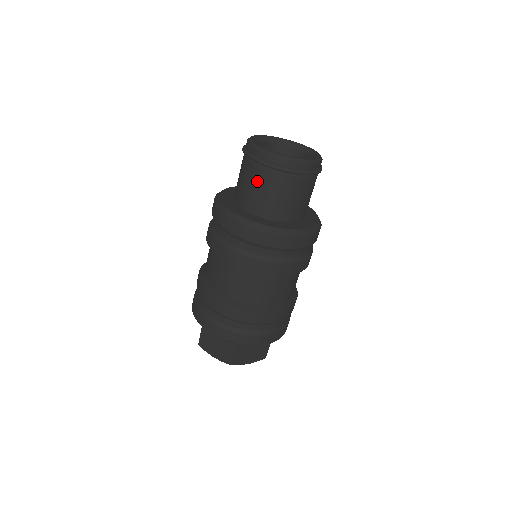
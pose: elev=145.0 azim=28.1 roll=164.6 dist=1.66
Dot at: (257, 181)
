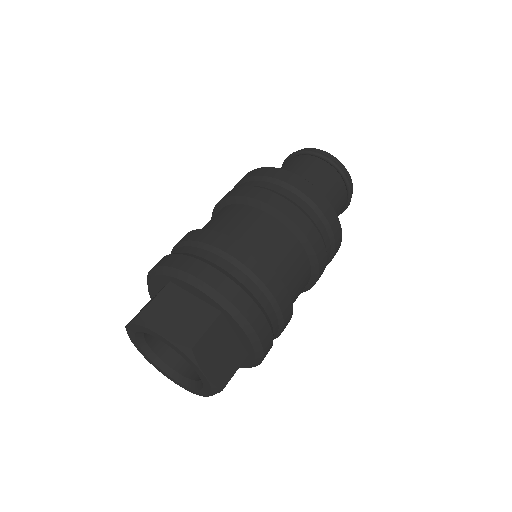
Dot at: (309, 165)
